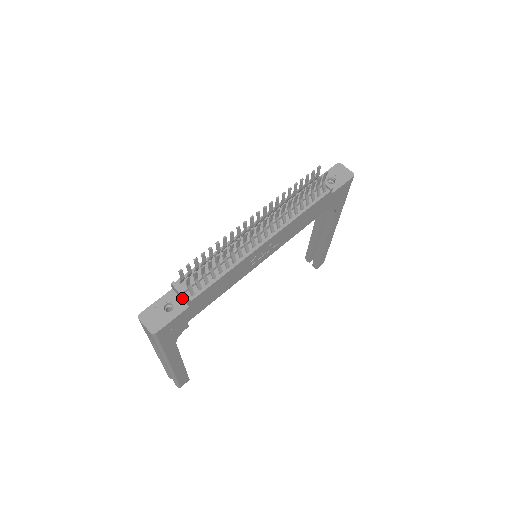
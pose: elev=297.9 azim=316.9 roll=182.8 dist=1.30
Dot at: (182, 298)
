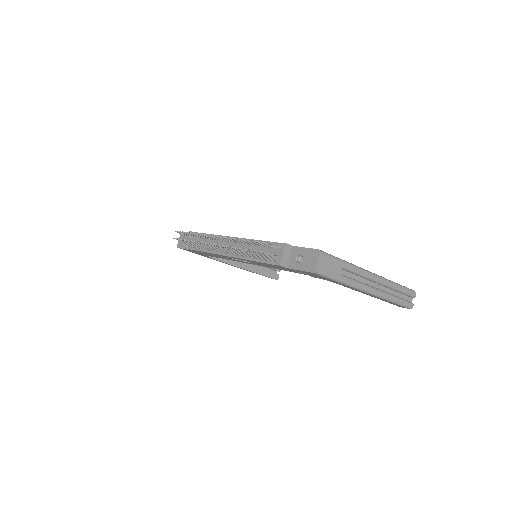
Dot at: occluded
